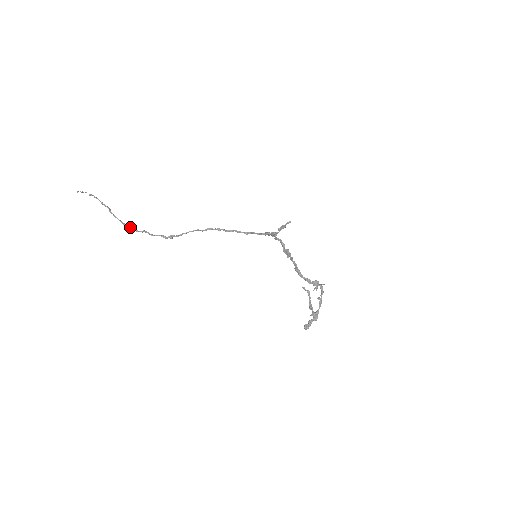
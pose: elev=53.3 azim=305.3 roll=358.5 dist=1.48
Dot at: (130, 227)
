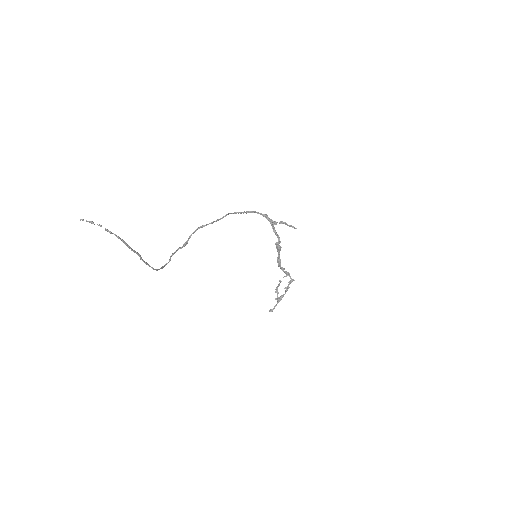
Dot at: occluded
